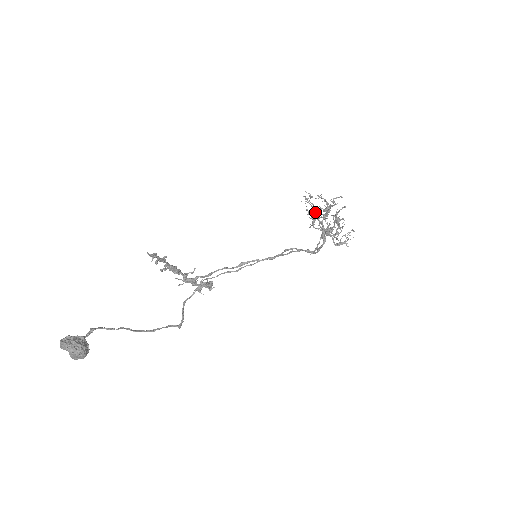
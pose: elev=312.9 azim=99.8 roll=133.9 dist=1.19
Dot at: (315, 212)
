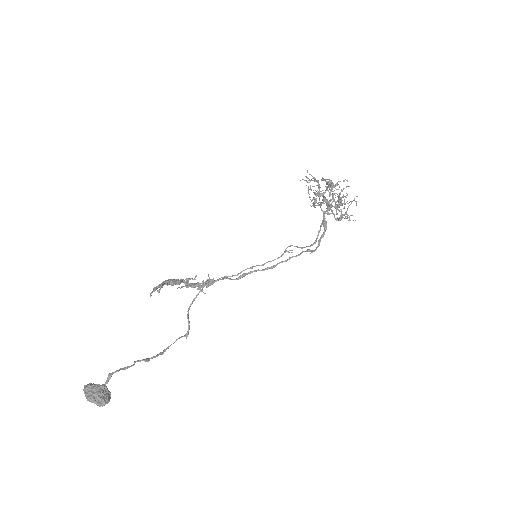
Dot at: (317, 194)
